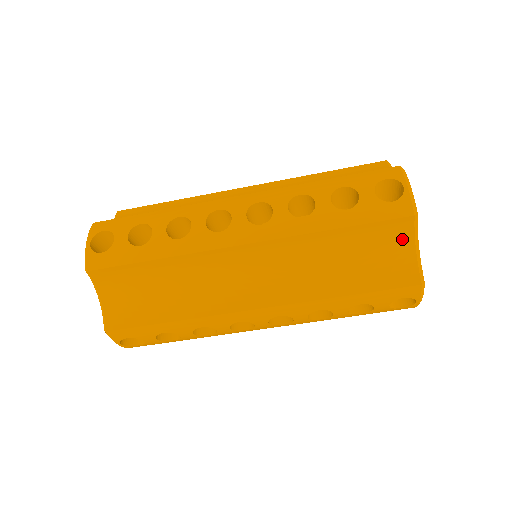
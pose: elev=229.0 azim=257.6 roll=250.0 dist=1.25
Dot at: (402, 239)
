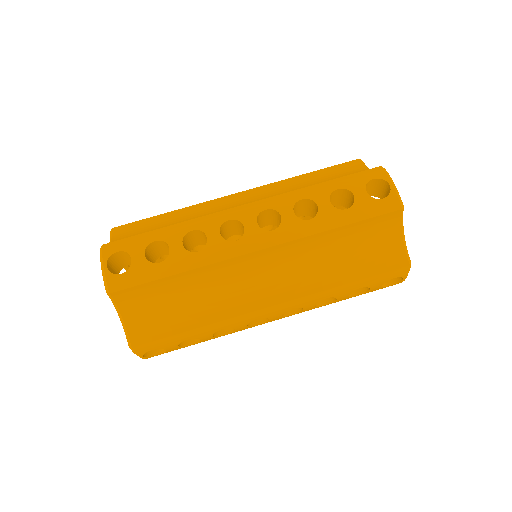
Dot at: (392, 229)
